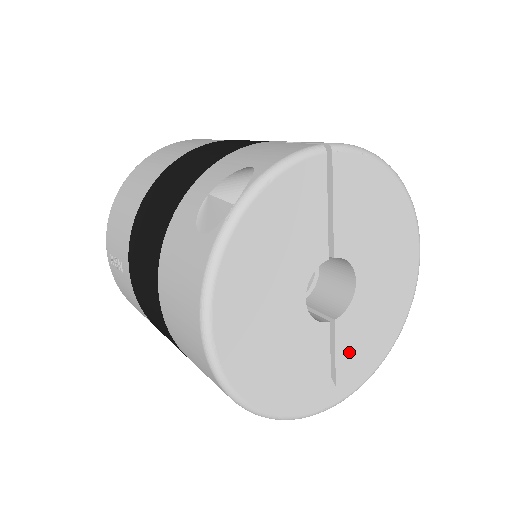
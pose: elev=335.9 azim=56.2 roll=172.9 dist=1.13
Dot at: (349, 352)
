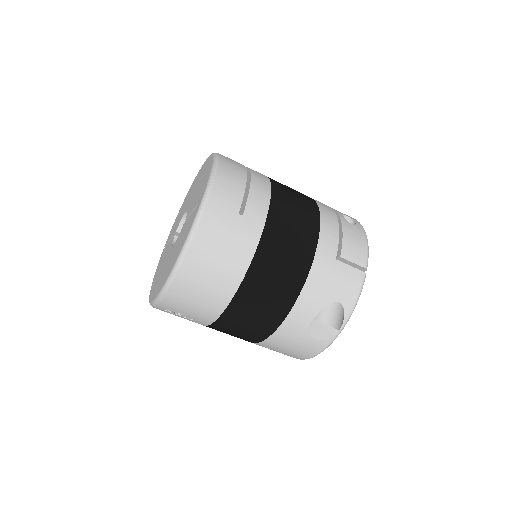
Dot at: occluded
